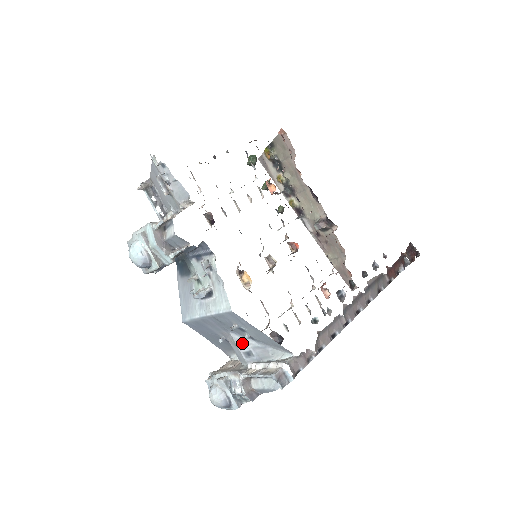
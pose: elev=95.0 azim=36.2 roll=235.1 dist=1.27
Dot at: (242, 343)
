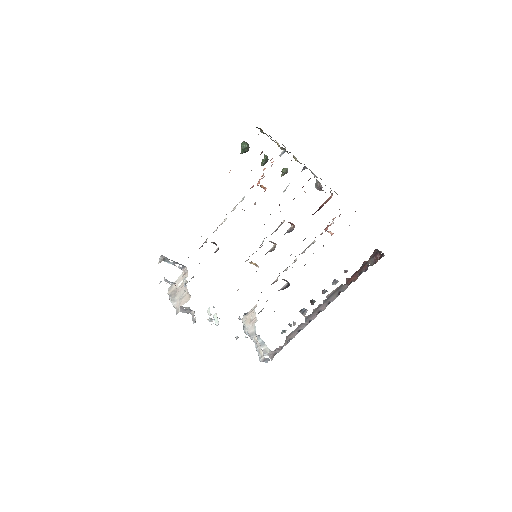
Dot at: occluded
